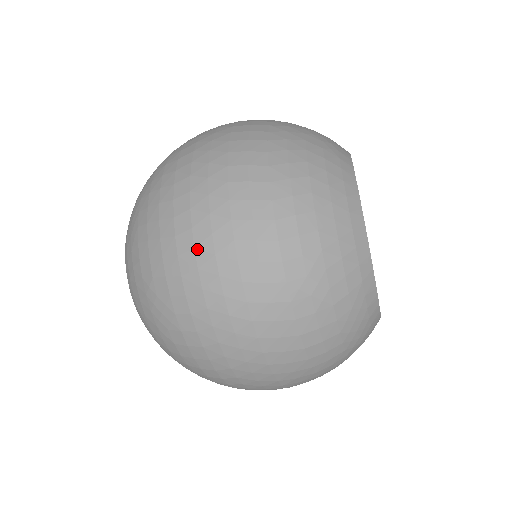
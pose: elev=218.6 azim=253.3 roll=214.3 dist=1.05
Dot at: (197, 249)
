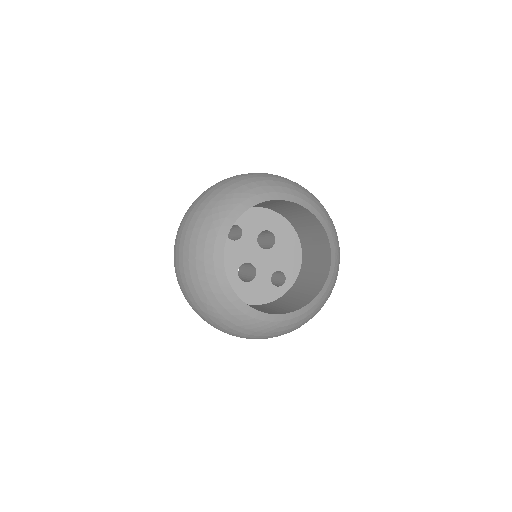
Dot at: occluded
